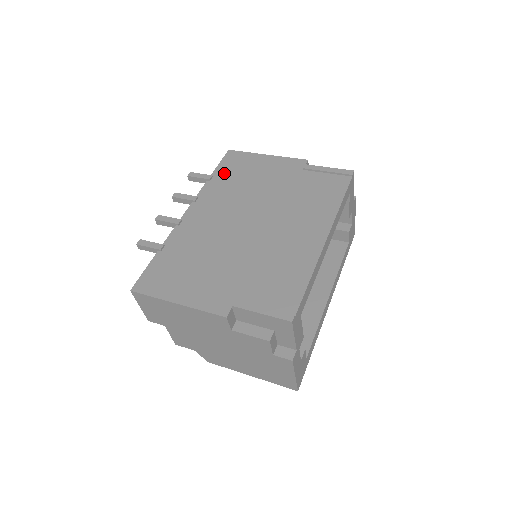
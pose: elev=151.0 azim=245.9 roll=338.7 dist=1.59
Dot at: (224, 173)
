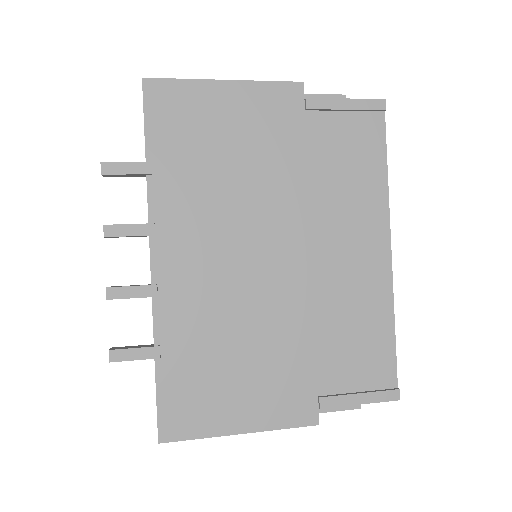
Dot at: (169, 148)
